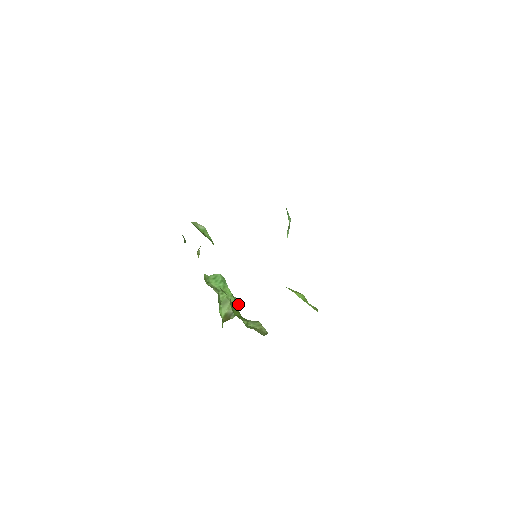
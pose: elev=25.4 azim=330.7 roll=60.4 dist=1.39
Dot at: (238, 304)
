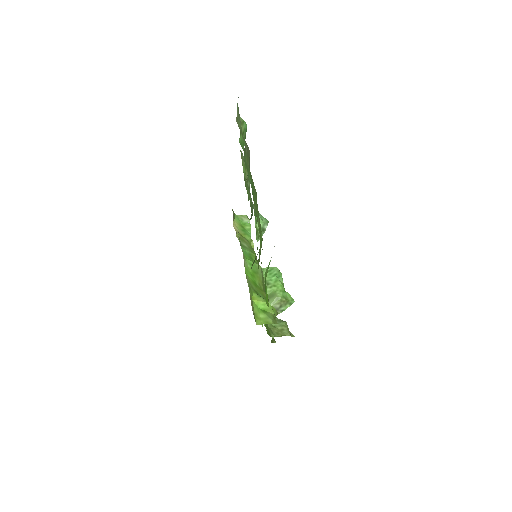
Dot at: (287, 300)
